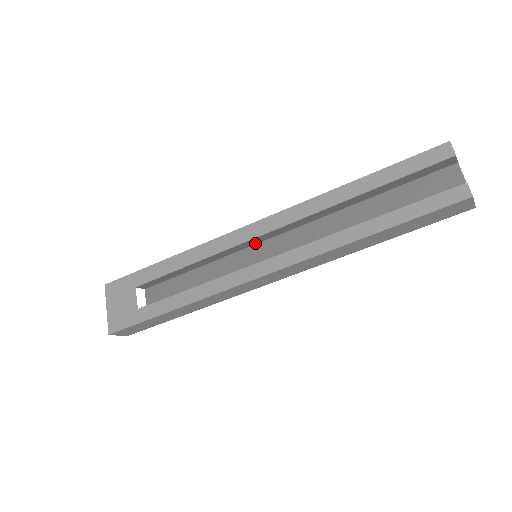
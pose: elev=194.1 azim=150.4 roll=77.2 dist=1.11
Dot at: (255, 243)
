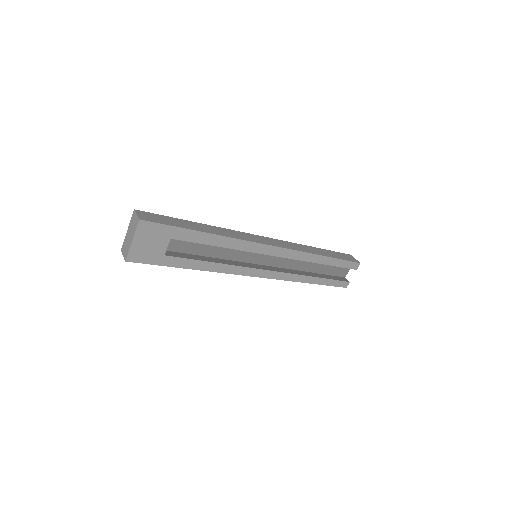
Dot at: occluded
